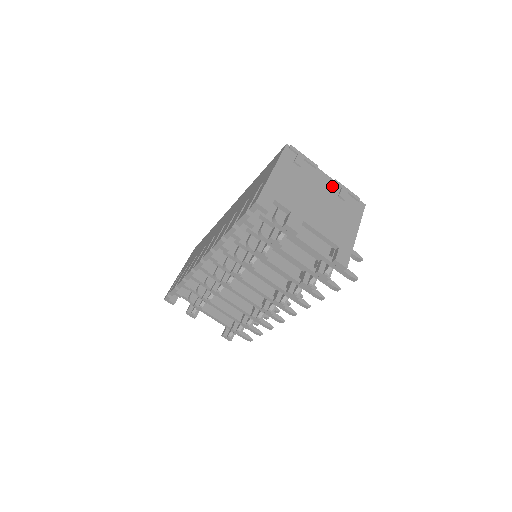
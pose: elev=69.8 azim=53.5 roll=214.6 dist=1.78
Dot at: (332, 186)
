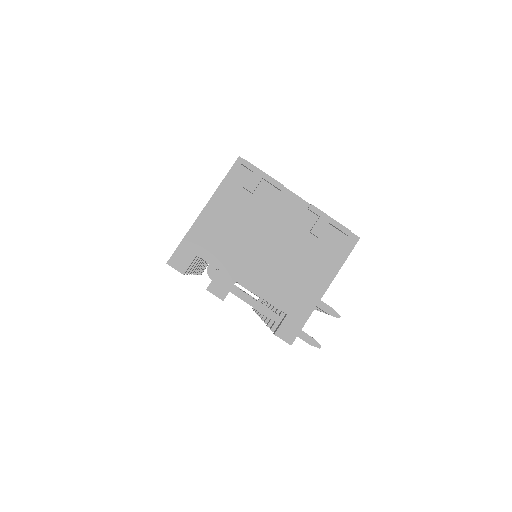
Dot at: (304, 215)
